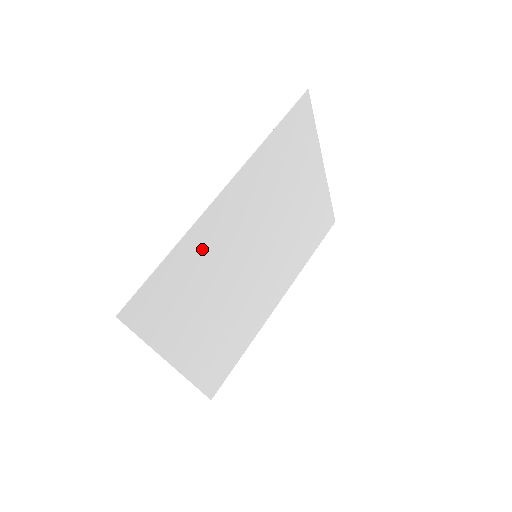
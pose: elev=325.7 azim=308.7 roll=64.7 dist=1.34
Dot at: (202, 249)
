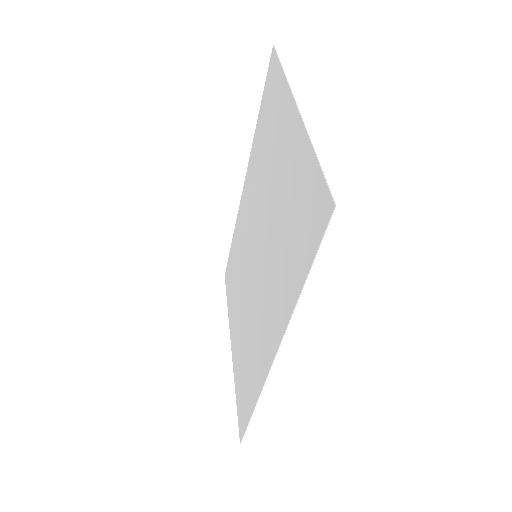
Dot at: (256, 160)
